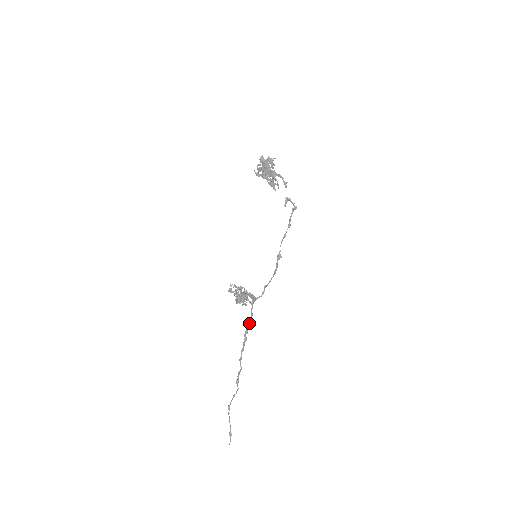
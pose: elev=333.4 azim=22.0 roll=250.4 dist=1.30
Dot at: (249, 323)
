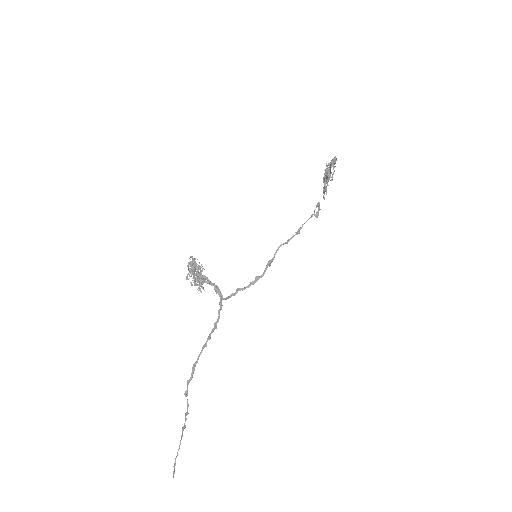
Dot at: (214, 327)
